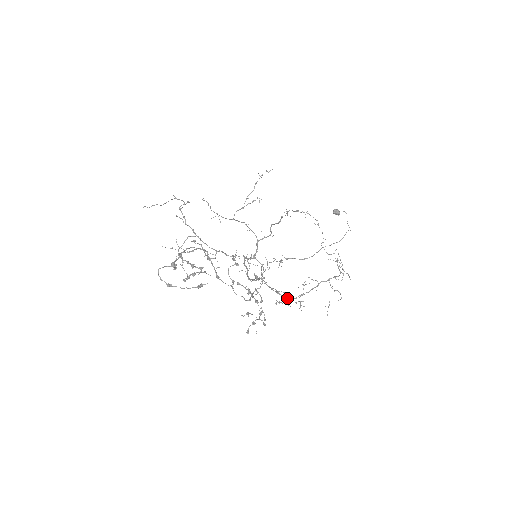
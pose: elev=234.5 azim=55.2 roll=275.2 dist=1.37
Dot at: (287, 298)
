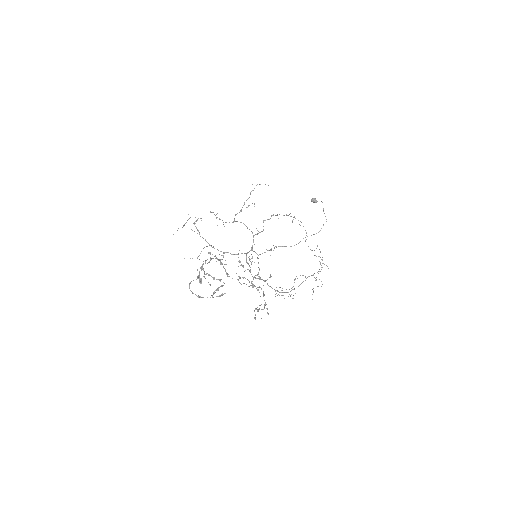
Dot at: occluded
